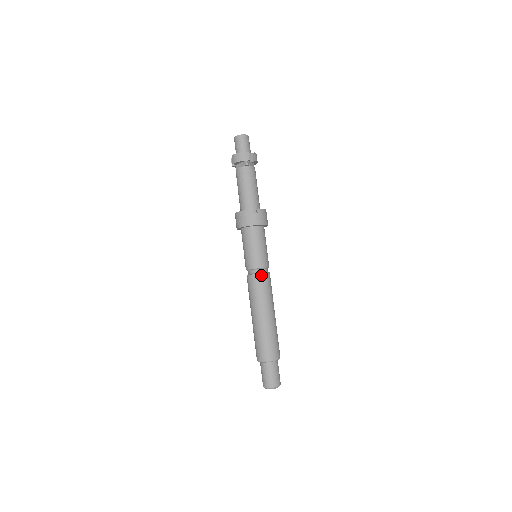
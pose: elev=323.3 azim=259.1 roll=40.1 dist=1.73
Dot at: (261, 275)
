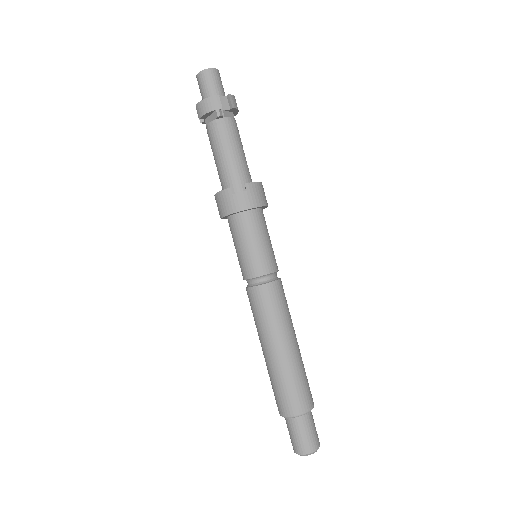
Dot at: (266, 286)
